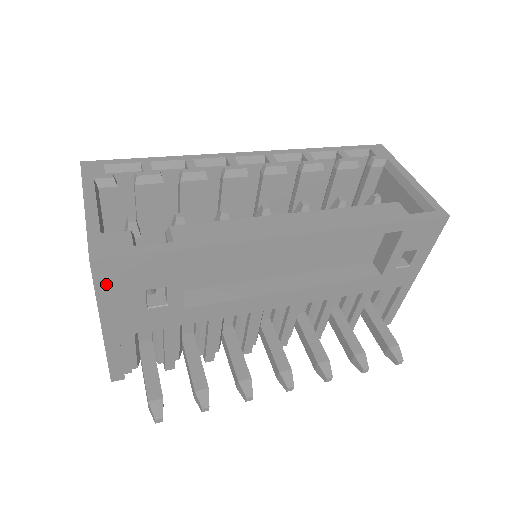
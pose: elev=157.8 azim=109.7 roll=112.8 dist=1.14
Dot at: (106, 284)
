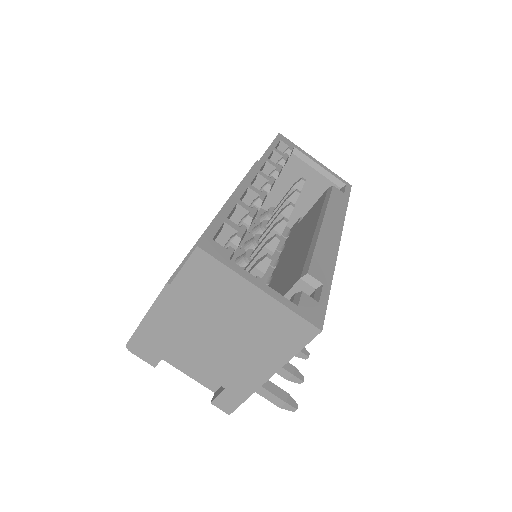
Dot at: occluded
